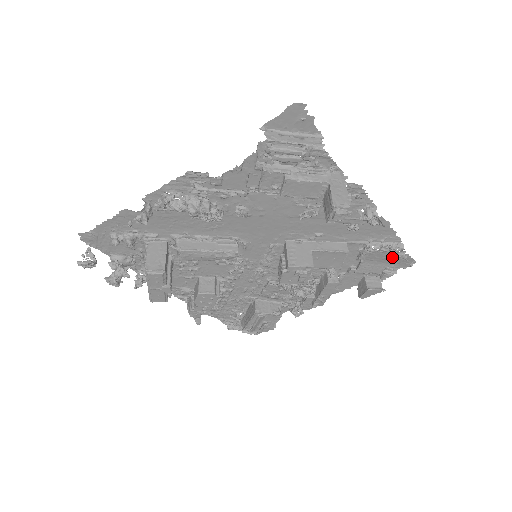
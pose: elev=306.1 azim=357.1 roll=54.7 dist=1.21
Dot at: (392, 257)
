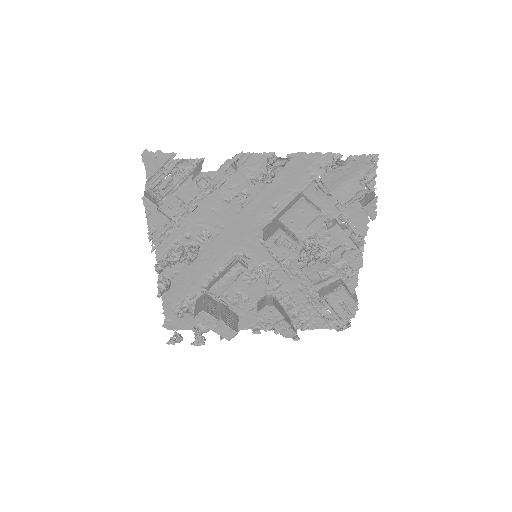
Dot at: (345, 170)
